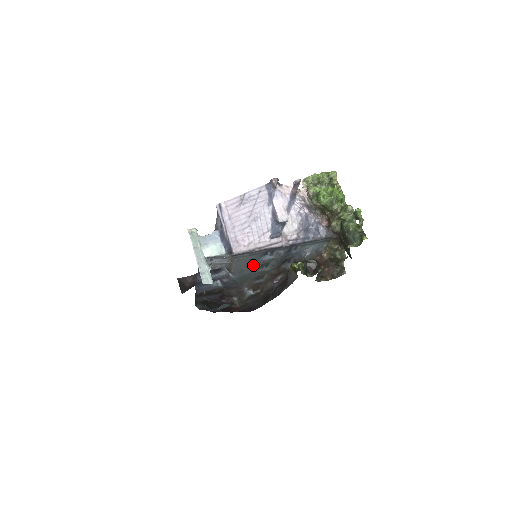
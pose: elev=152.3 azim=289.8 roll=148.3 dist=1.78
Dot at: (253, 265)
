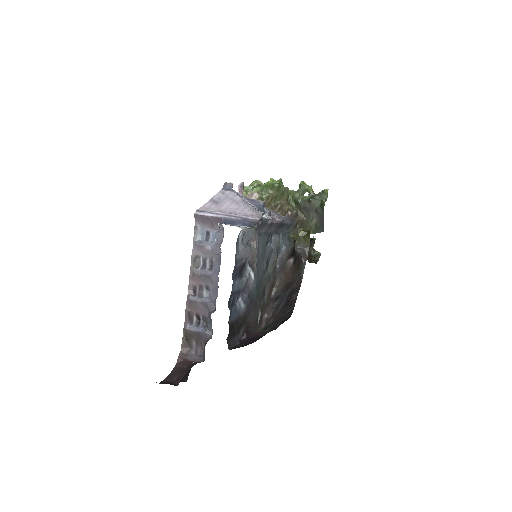
Dot at: (262, 261)
